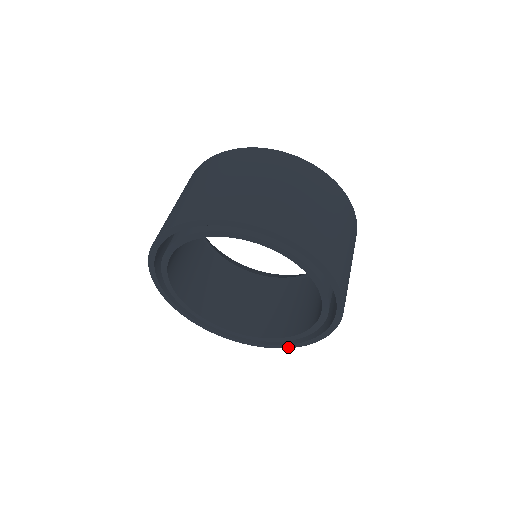
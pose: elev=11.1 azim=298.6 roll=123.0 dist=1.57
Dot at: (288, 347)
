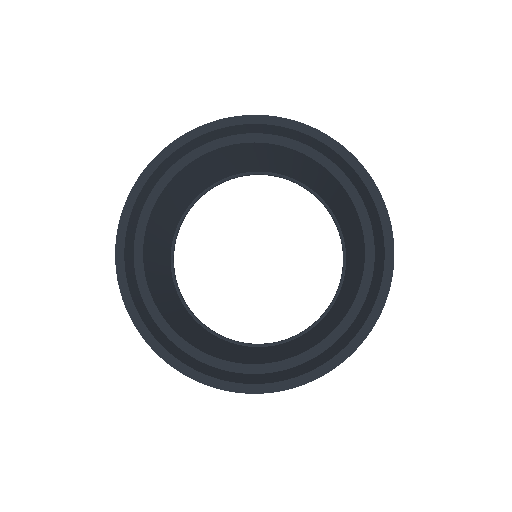
Dot at: (277, 389)
